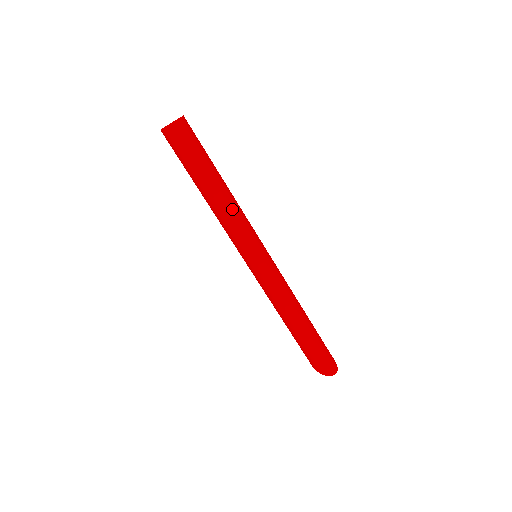
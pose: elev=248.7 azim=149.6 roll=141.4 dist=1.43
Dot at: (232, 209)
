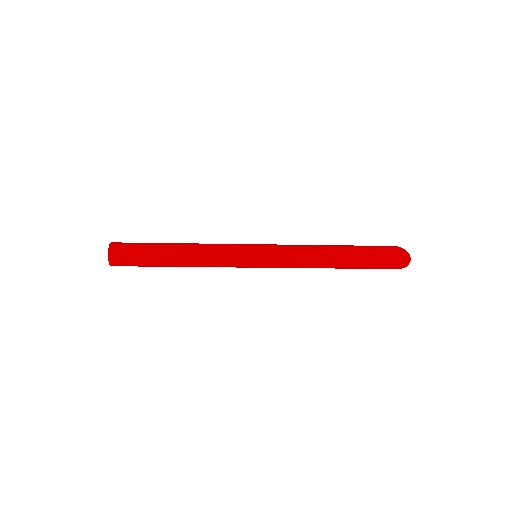
Dot at: (202, 258)
